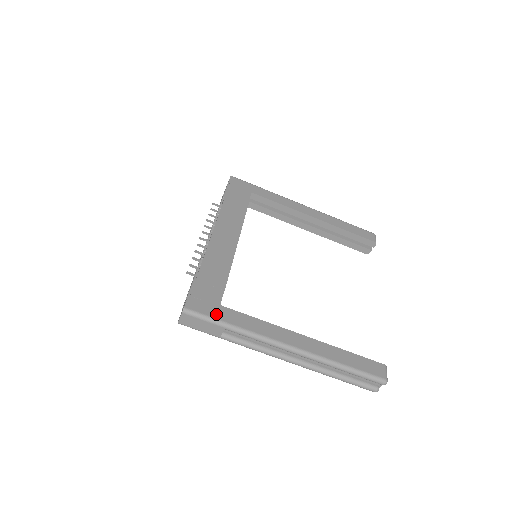
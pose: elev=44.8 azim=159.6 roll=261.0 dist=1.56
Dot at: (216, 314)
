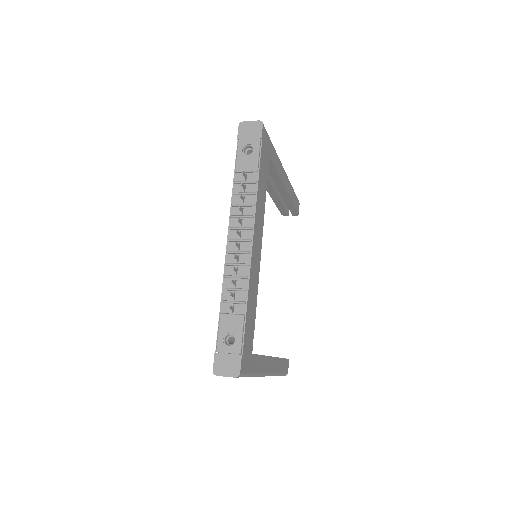
Dot at: (251, 368)
